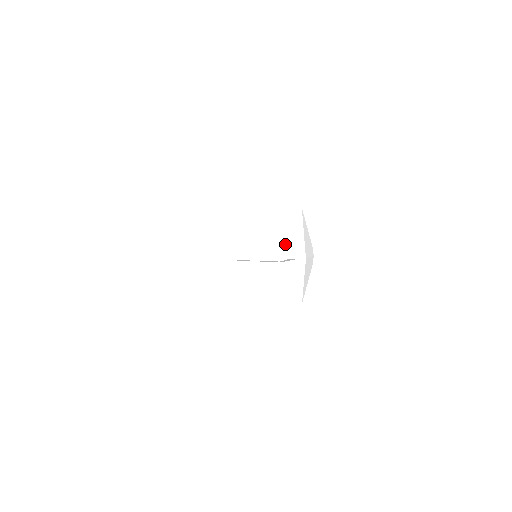
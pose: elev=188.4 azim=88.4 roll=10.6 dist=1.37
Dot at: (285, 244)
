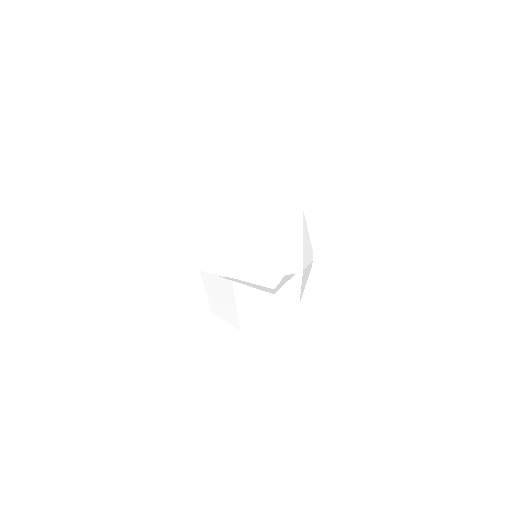
Dot at: (283, 257)
